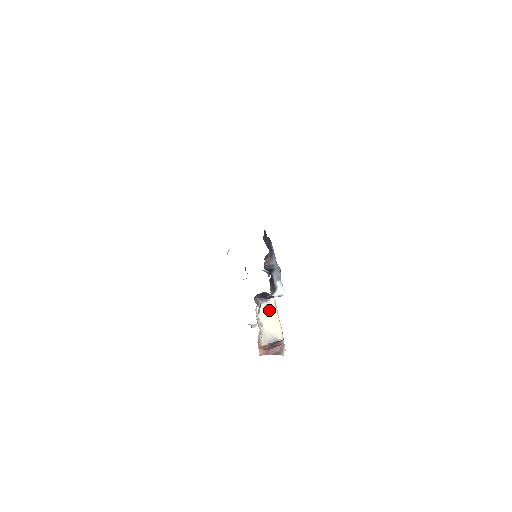
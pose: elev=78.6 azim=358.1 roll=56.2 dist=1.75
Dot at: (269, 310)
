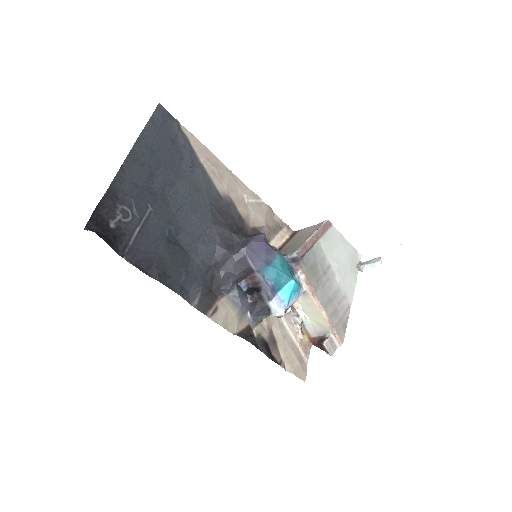
Dot at: (308, 302)
